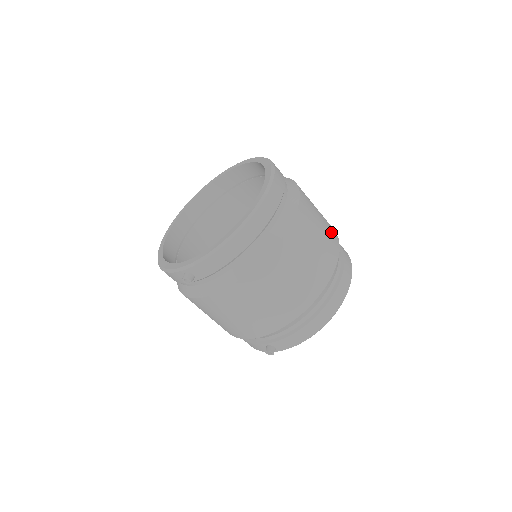
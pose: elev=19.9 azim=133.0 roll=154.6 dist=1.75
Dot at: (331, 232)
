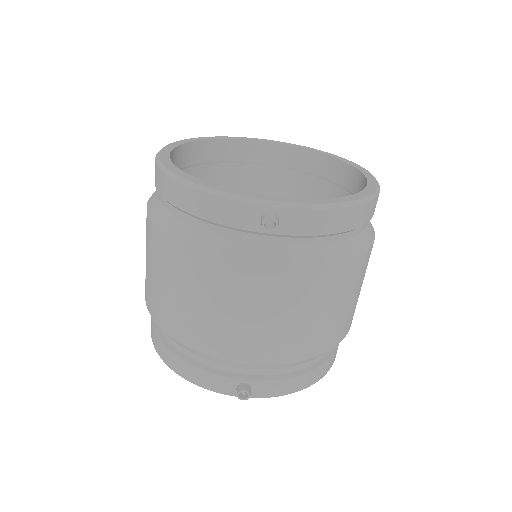
Dot at: occluded
